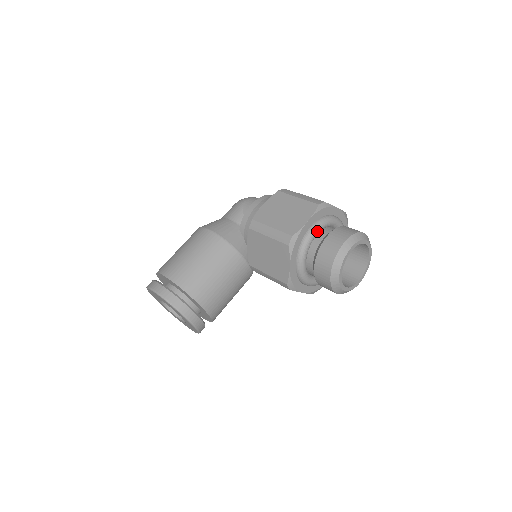
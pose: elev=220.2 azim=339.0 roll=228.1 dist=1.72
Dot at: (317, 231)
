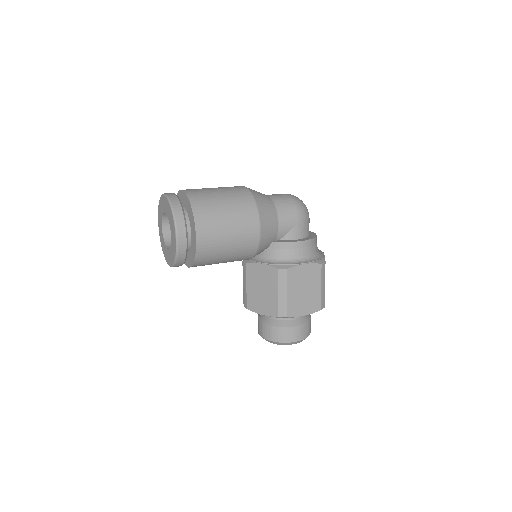
Dot at: occluded
